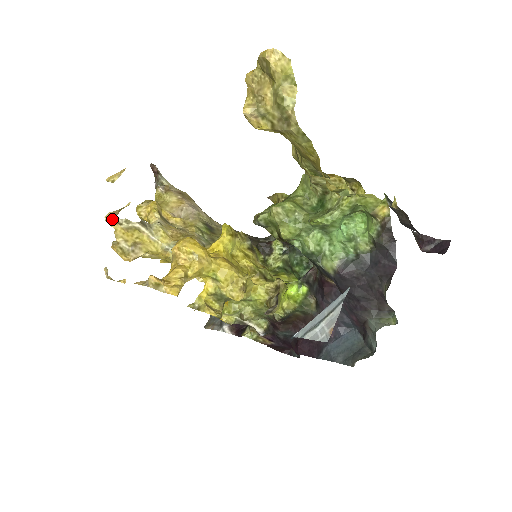
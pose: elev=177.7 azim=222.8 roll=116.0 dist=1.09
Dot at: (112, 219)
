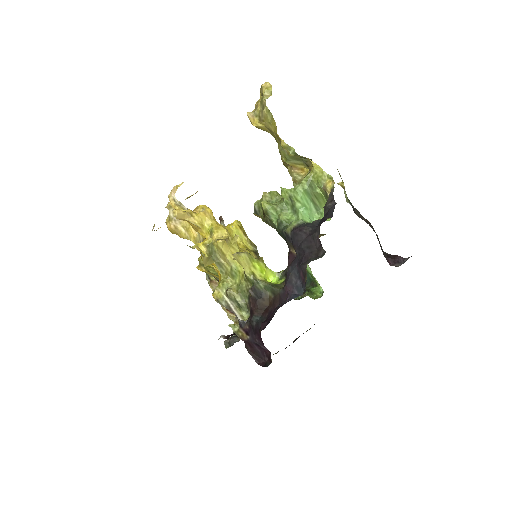
Dot at: (172, 197)
